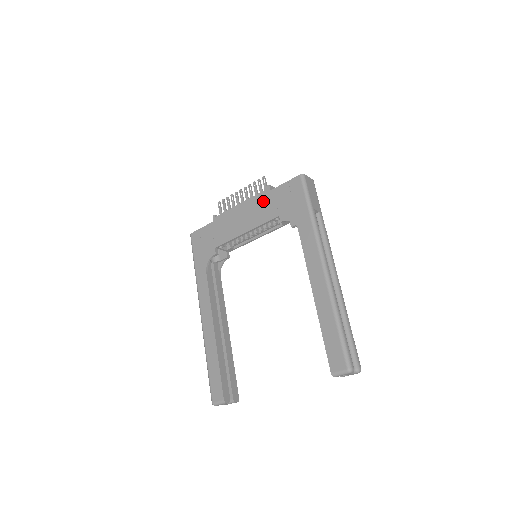
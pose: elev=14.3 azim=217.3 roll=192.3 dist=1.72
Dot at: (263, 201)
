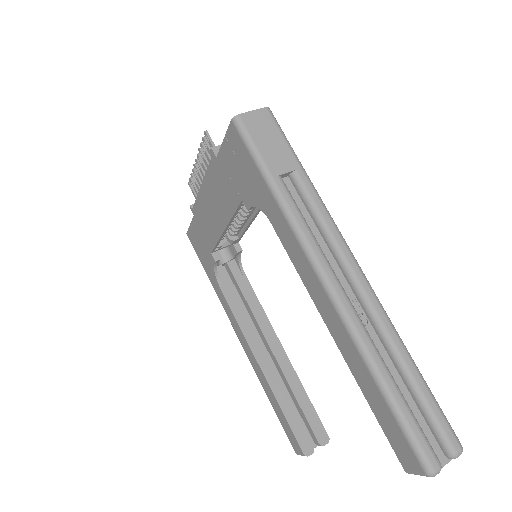
Dot at: (217, 178)
